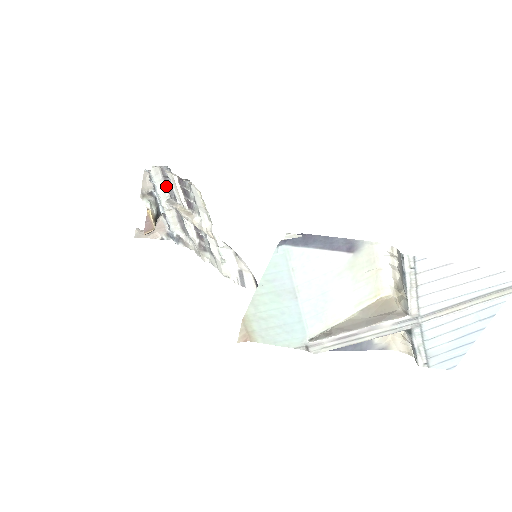
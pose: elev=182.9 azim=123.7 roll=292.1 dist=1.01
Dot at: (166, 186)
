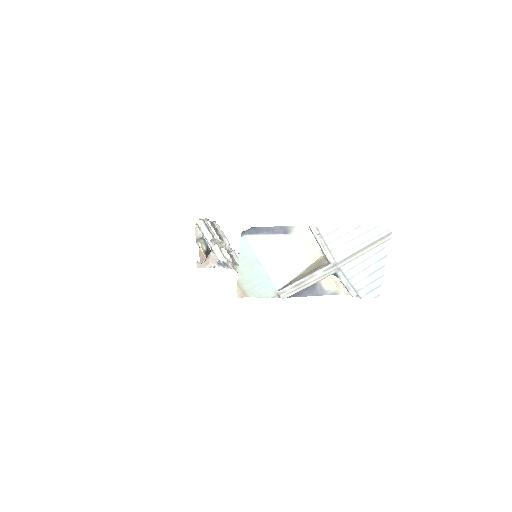
Dot at: (209, 231)
